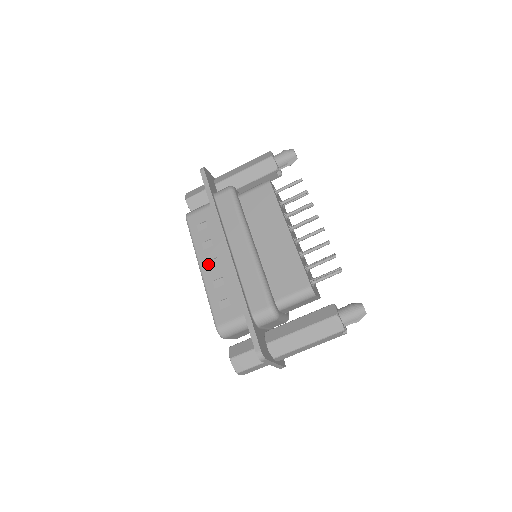
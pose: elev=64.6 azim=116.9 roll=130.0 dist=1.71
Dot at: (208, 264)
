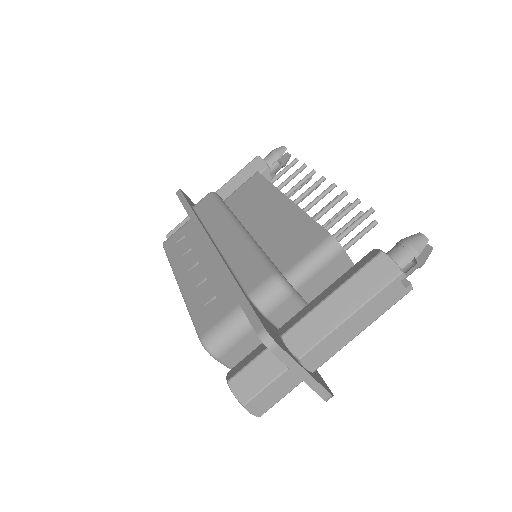
Dot at: (188, 273)
